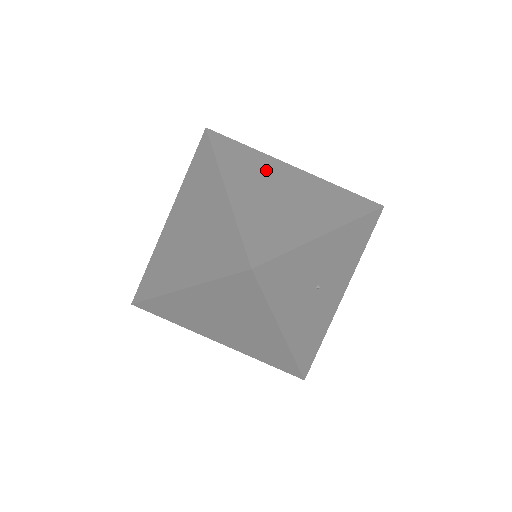
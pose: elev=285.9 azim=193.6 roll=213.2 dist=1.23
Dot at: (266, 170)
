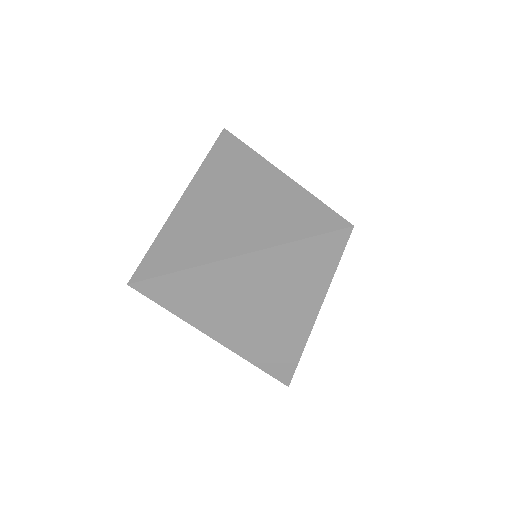
Dot at: occluded
